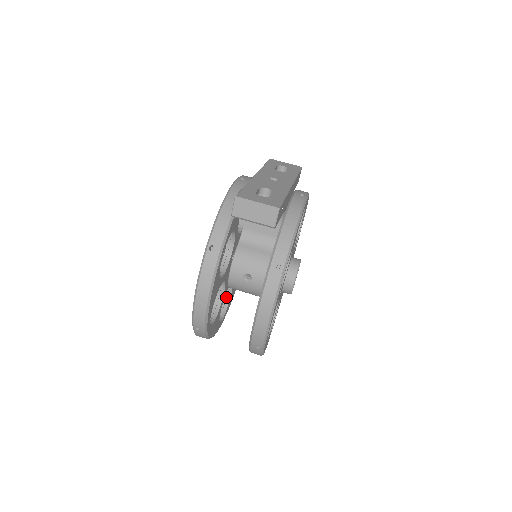
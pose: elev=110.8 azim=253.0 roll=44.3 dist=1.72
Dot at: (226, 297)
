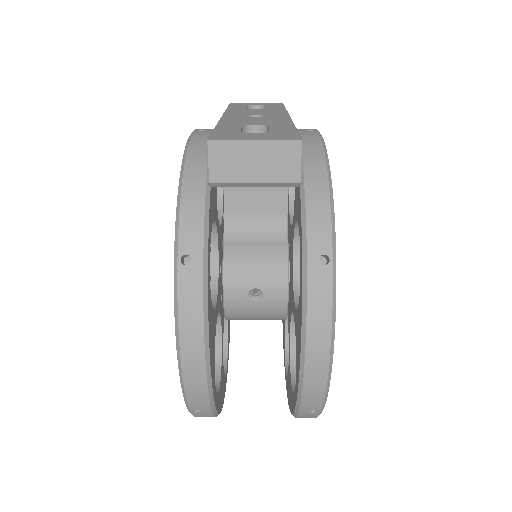
Dot at: occluded
